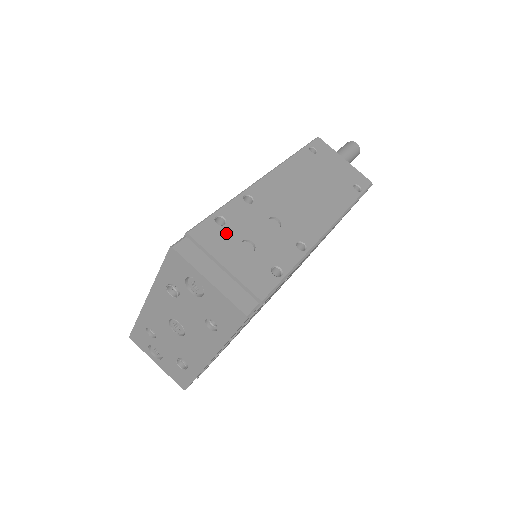
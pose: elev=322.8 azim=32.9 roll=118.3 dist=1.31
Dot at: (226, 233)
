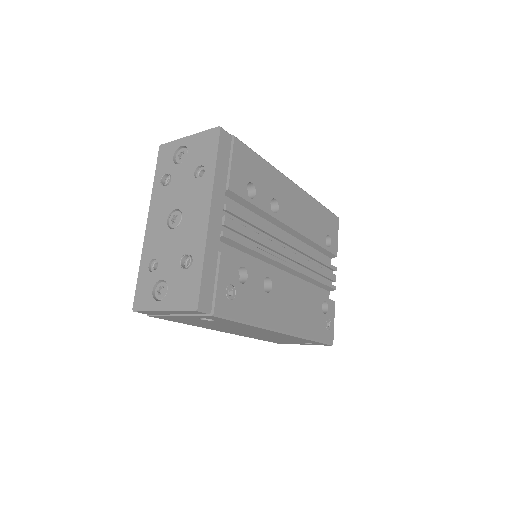
Dot at: occluded
